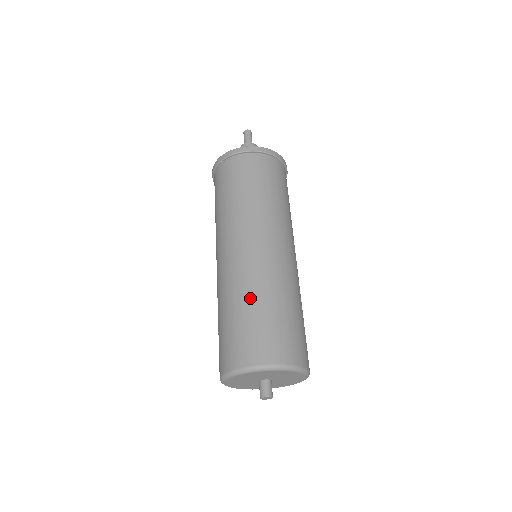
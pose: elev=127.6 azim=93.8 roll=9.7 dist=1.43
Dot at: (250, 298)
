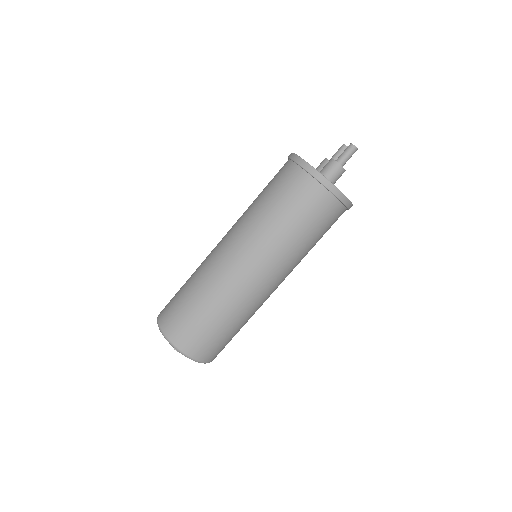
Dot at: (211, 304)
